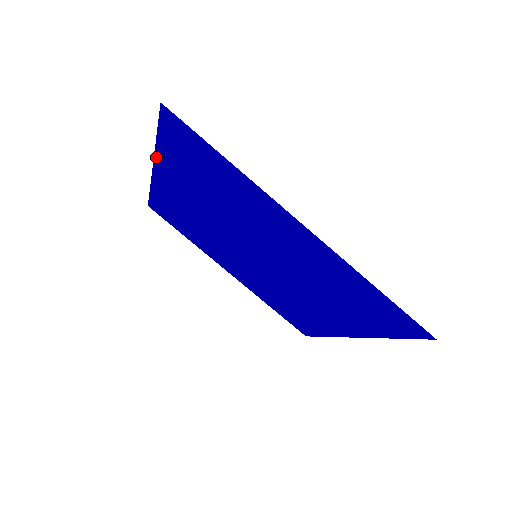
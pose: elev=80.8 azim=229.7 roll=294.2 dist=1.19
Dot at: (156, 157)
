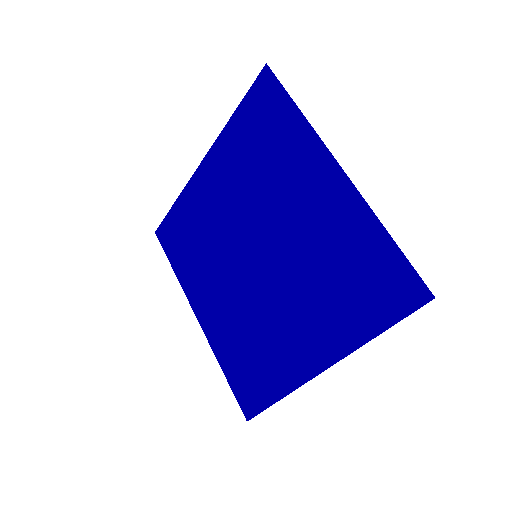
Dot at: (218, 140)
